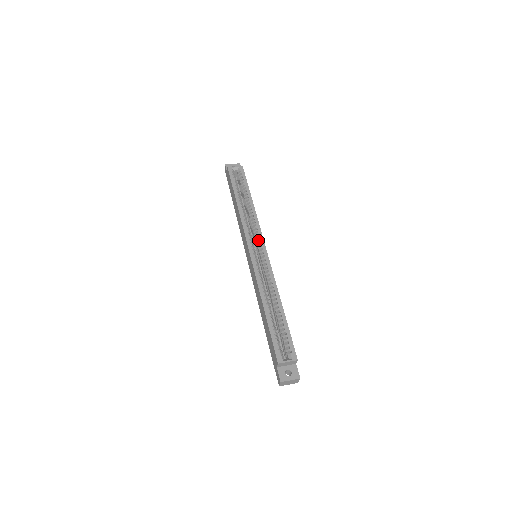
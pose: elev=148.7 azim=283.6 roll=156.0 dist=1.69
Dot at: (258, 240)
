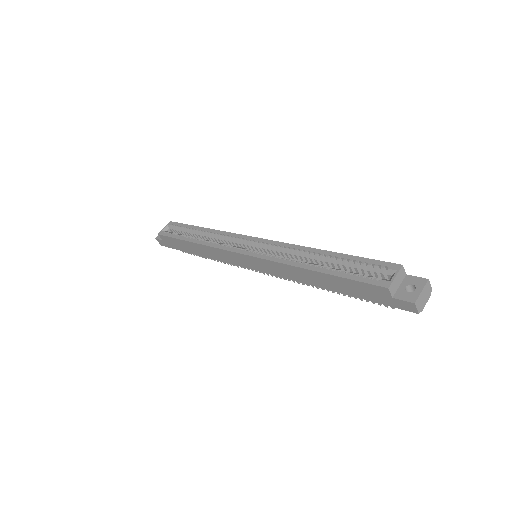
Dot at: (242, 241)
